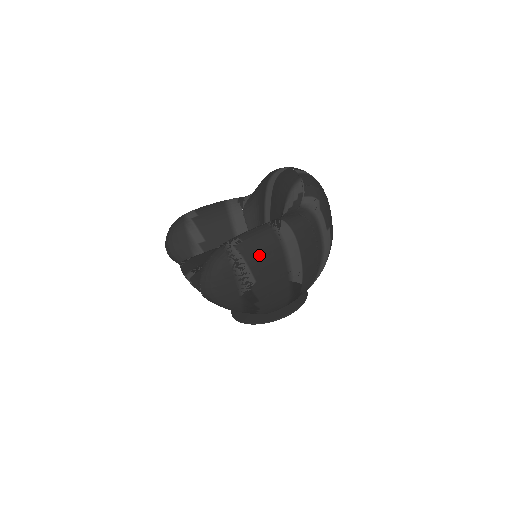
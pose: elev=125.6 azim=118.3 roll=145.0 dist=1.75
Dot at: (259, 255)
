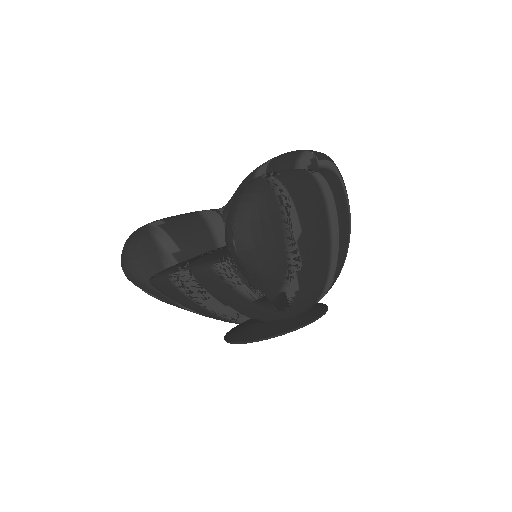
Dot at: (302, 193)
